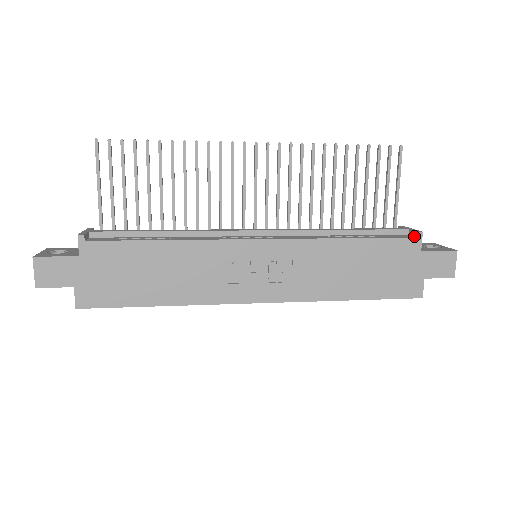
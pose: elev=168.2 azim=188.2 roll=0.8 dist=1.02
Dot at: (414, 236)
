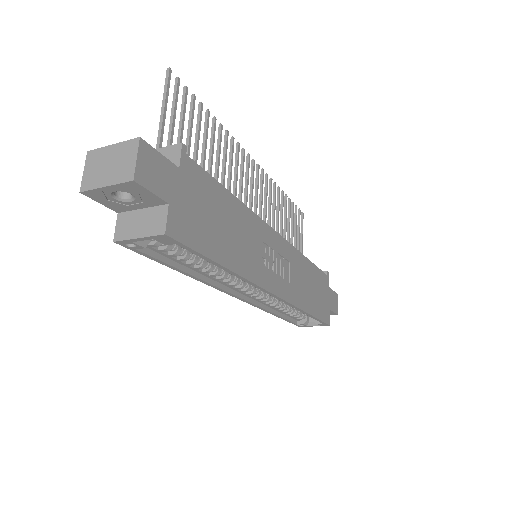
Dot at: occluded
